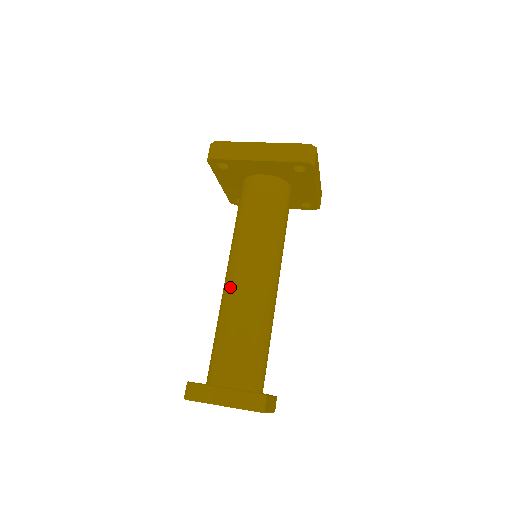
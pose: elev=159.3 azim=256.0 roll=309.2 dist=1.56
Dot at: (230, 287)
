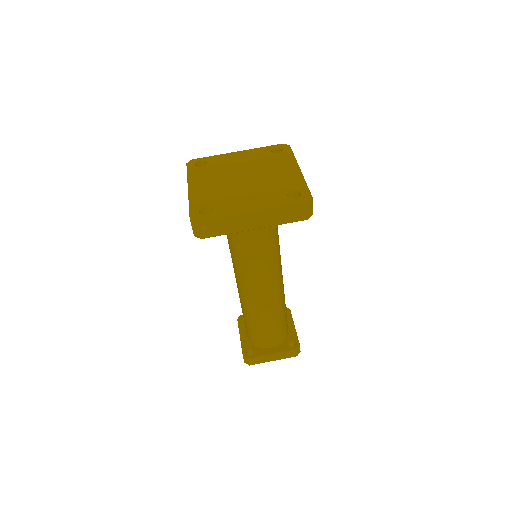
Dot at: (250, 299)
